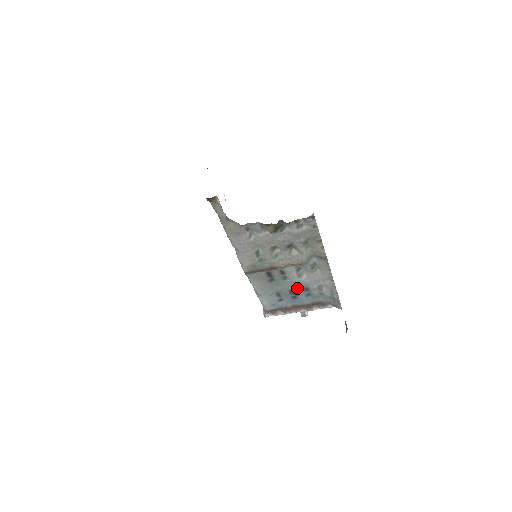
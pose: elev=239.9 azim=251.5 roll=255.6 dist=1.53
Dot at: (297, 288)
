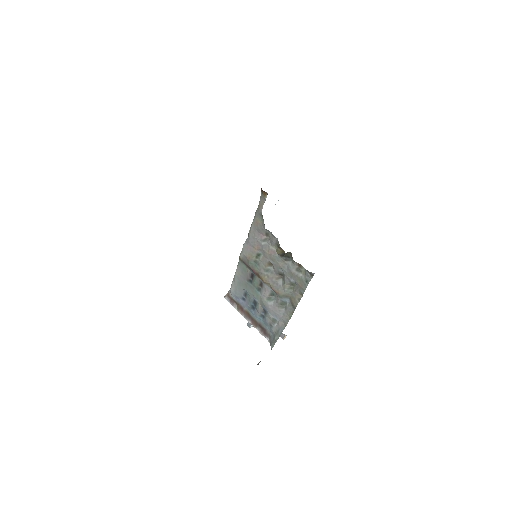
Dot at: (260, 304)
